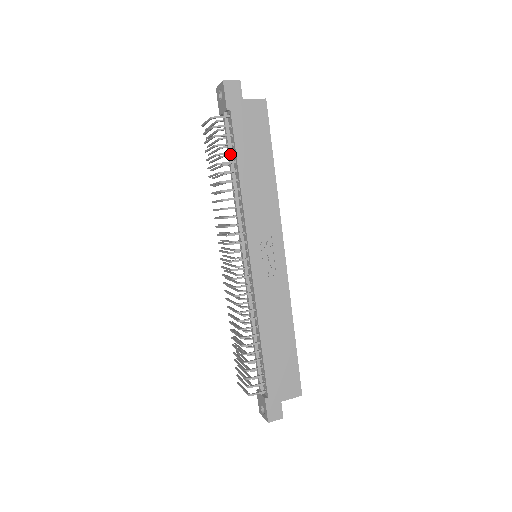
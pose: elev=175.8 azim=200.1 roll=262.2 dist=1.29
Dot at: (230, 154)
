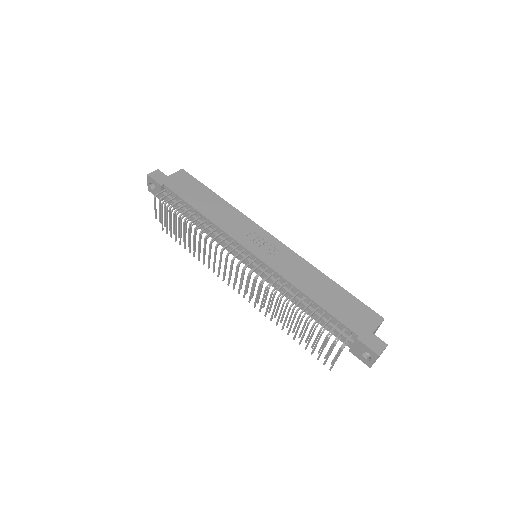
Dot at: (183, 207)
